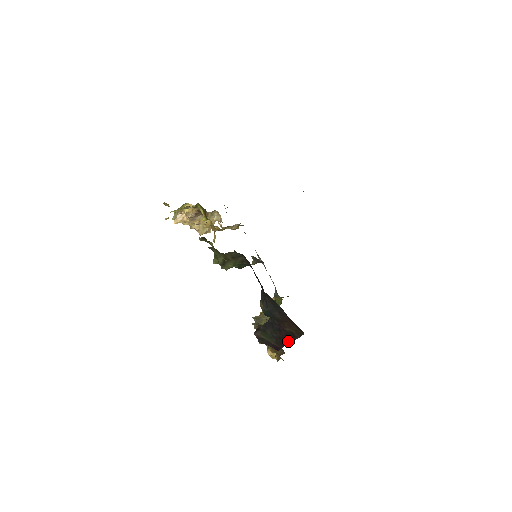
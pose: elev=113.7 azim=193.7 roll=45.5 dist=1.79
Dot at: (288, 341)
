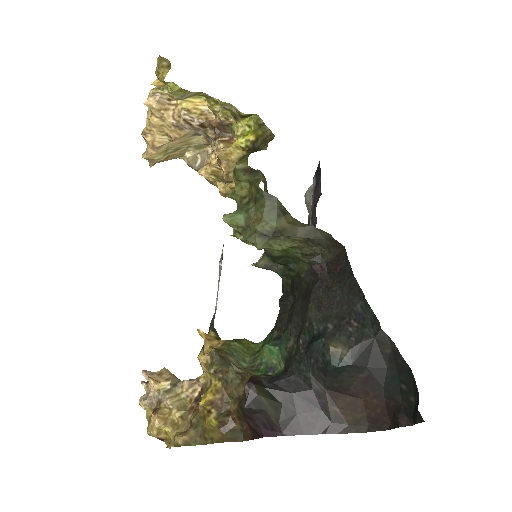
Dot at: (317, 429)
